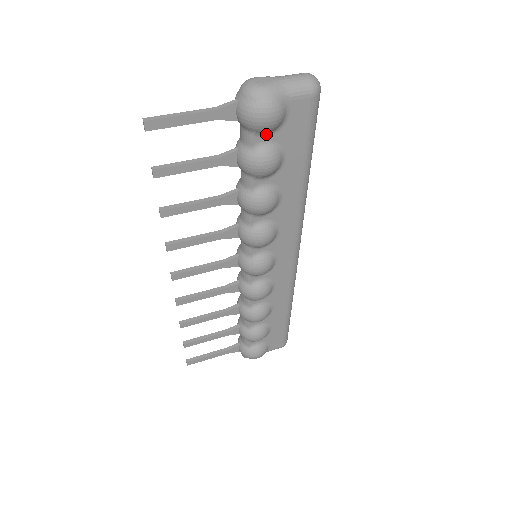
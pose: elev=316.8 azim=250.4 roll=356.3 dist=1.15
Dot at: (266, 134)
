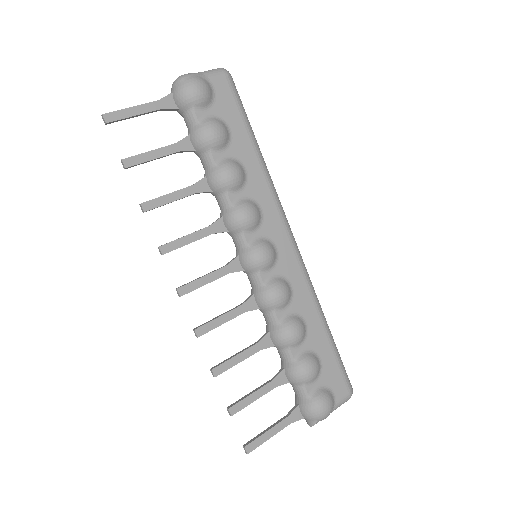
Dot at: (204, 109)
